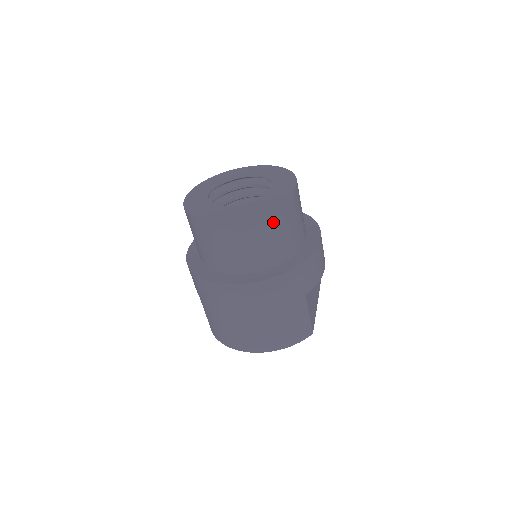
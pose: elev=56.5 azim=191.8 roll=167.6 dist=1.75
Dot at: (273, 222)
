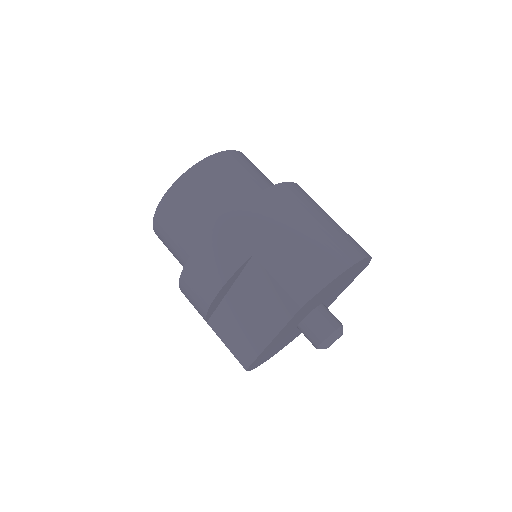
Dot at: occluded
